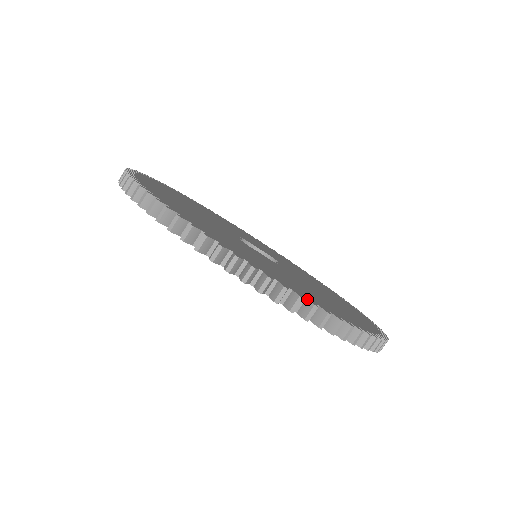
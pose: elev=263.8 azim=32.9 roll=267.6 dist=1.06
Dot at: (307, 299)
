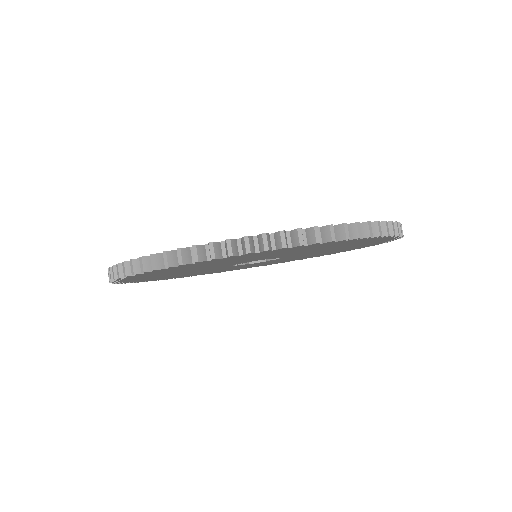
Dot at: occluded
